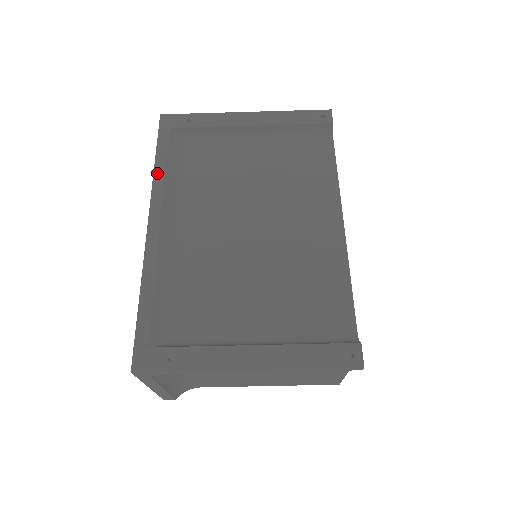
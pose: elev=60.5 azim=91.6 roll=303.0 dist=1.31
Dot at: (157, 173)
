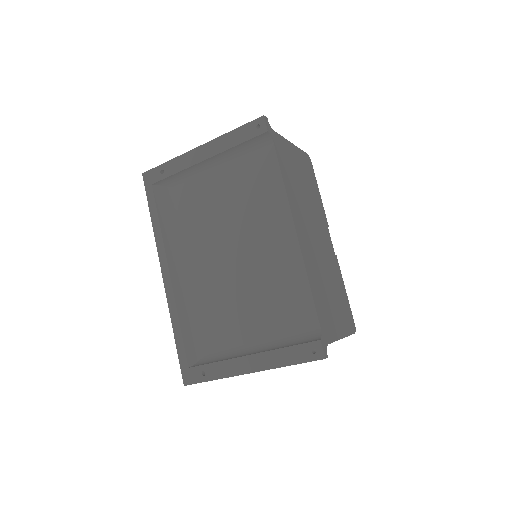
Dot at: (155, 230)
